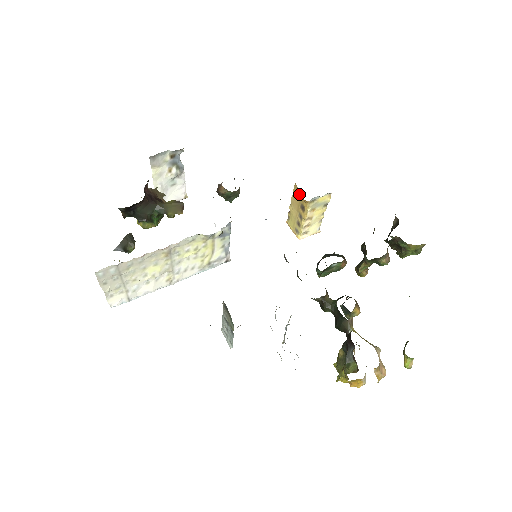
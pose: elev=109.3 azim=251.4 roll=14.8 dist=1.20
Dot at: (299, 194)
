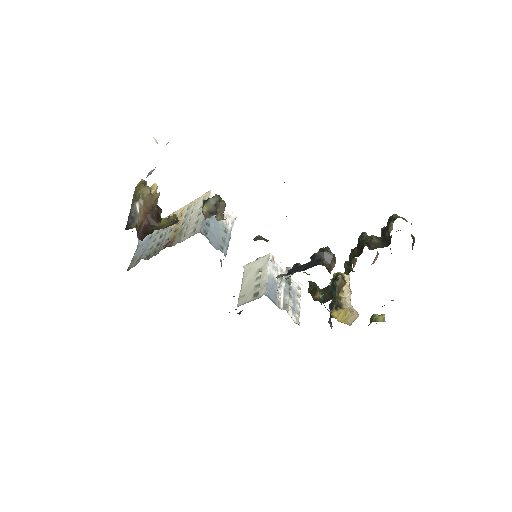
Dot at: occluded
